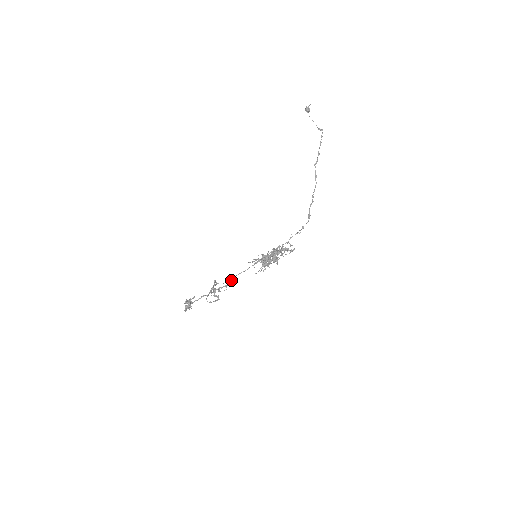
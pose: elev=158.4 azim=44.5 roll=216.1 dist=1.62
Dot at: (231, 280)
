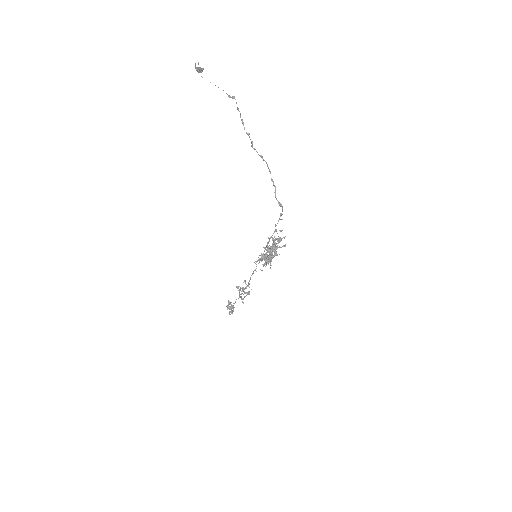
Dot at: (249, 280)
